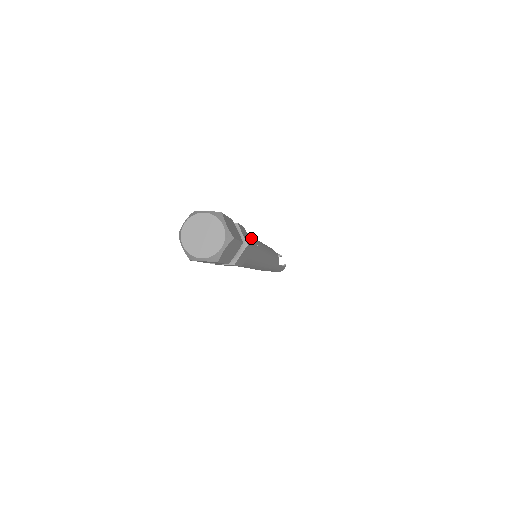
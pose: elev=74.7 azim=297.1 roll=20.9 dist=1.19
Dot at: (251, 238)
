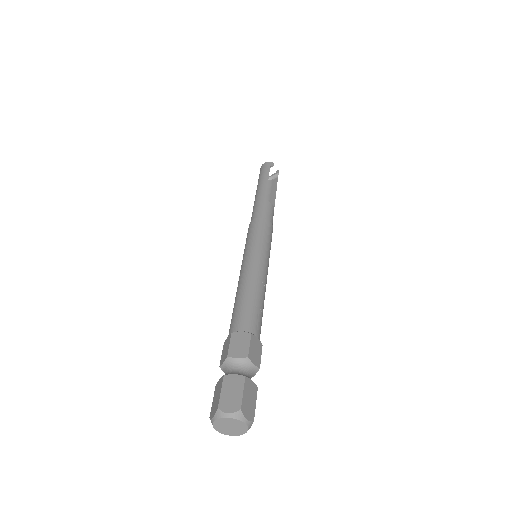
Dot at: (257, 320)
